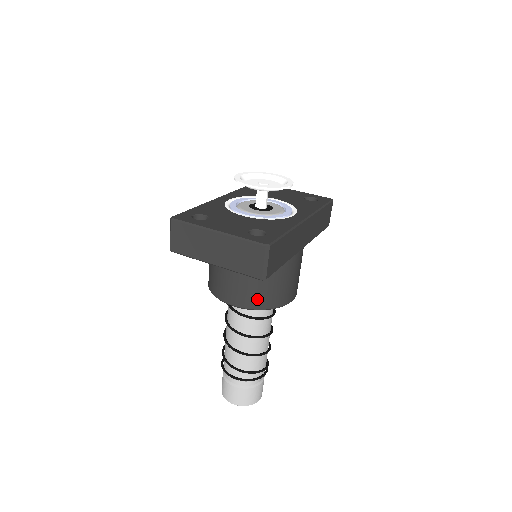
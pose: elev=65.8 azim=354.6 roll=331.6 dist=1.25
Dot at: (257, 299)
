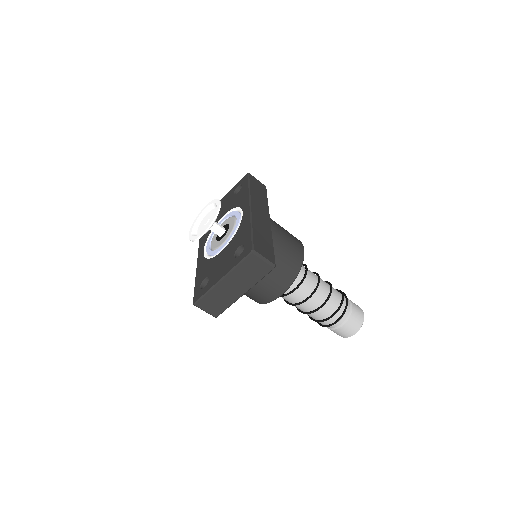
Dot at: (287, 275)
